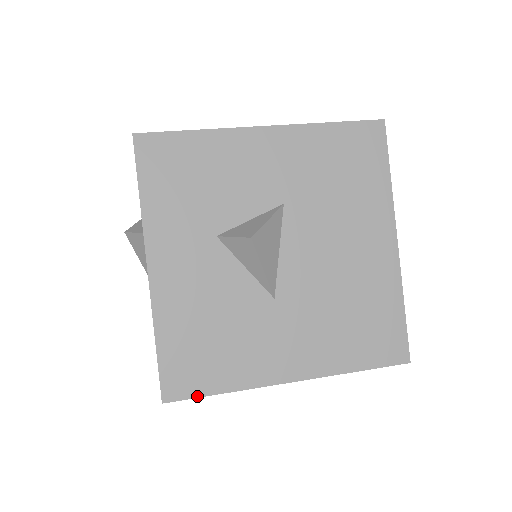
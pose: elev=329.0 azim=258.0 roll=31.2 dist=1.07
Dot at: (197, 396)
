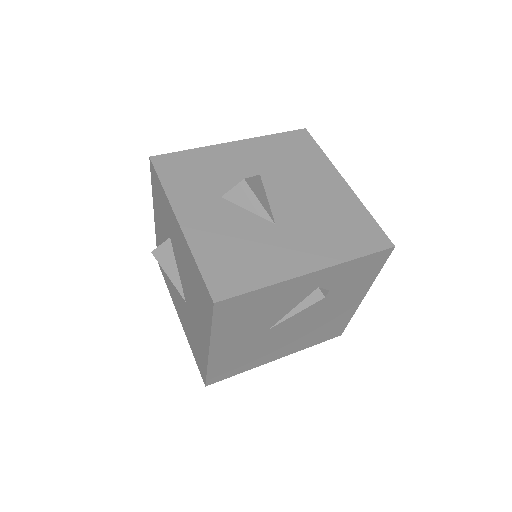
Dot at: (240, 294)
